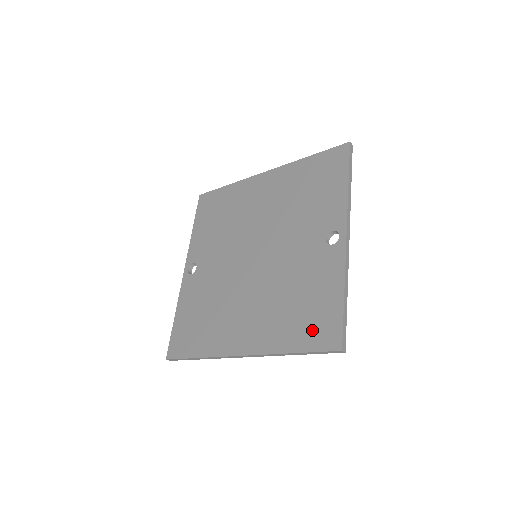
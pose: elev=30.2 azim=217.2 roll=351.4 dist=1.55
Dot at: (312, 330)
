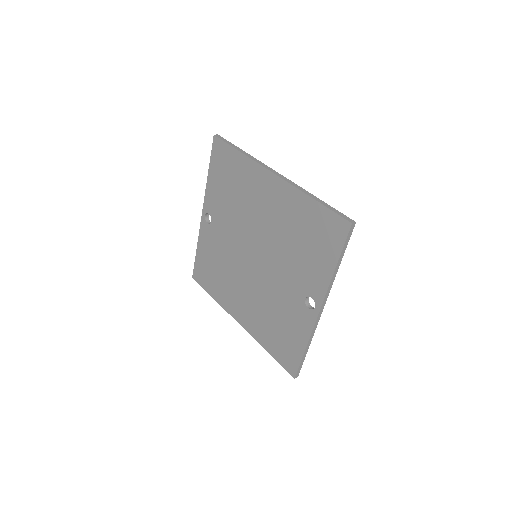
Dot at: (281, 351)
